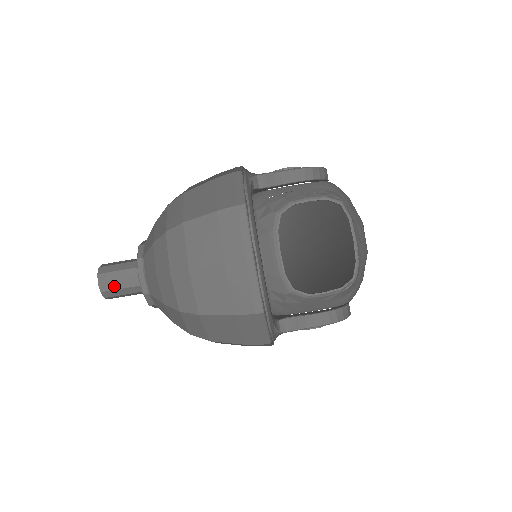
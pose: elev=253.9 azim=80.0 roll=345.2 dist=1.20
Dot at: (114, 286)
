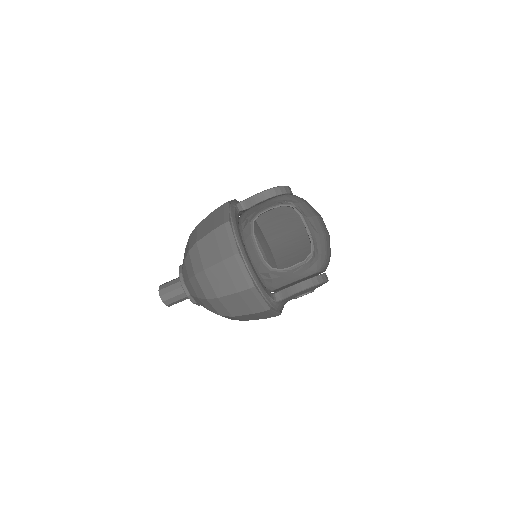
Dot at: (170, 296)
